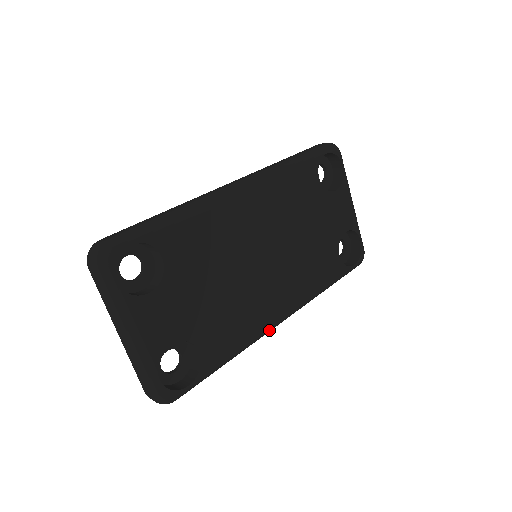
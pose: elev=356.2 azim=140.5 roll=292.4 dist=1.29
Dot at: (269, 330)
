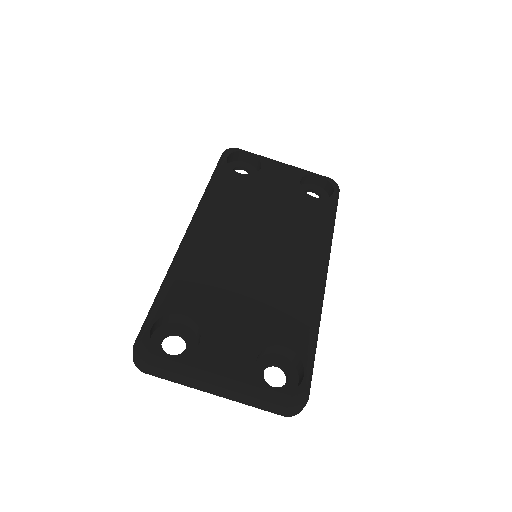
Dot at: (322, 286)
